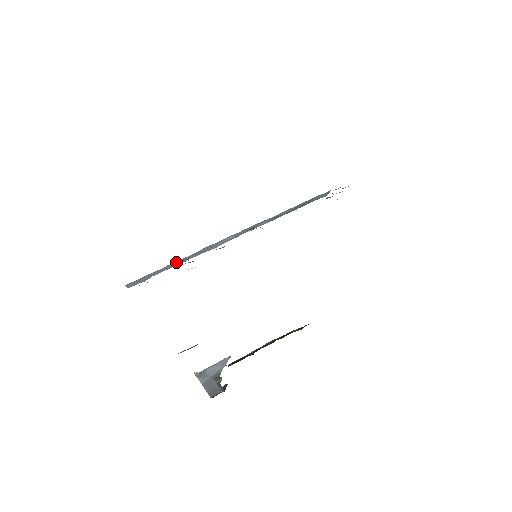
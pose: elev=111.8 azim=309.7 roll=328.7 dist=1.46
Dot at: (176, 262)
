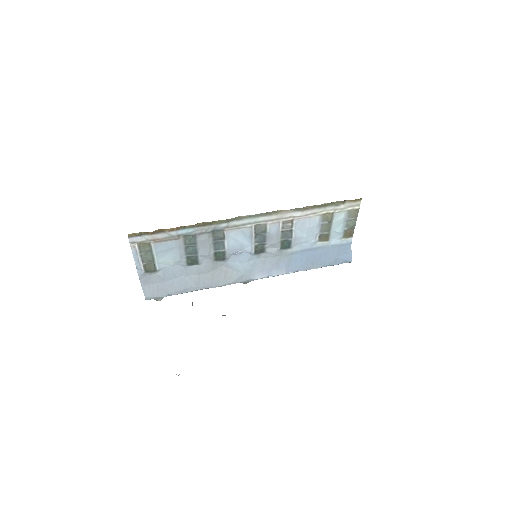
Dot at: (191, 277)
